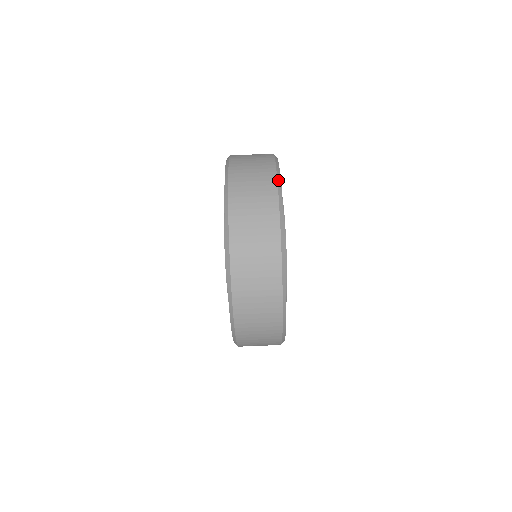
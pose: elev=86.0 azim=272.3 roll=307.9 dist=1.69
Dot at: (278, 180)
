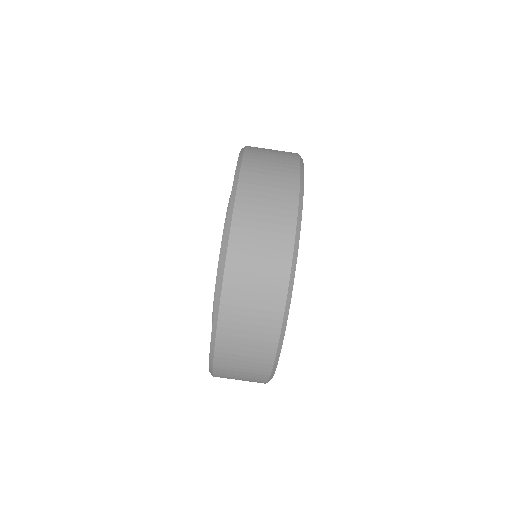
Dot at: (286, 311)
